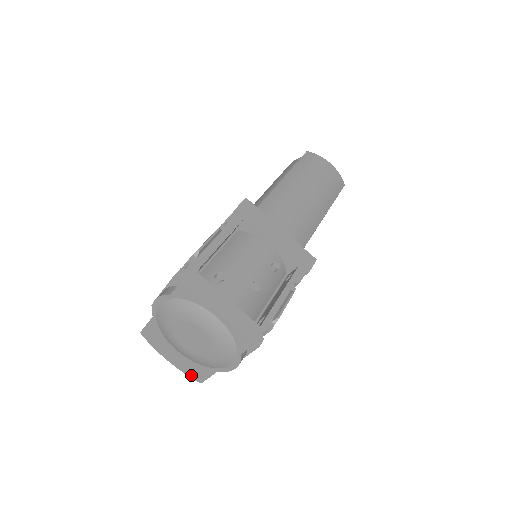
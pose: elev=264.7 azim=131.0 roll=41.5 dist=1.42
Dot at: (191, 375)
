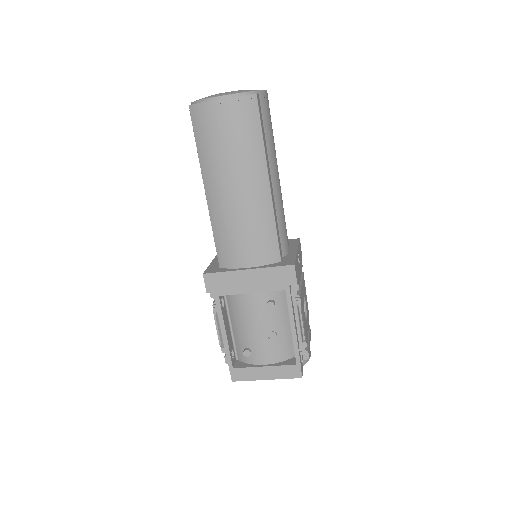
Dot at: occluded
